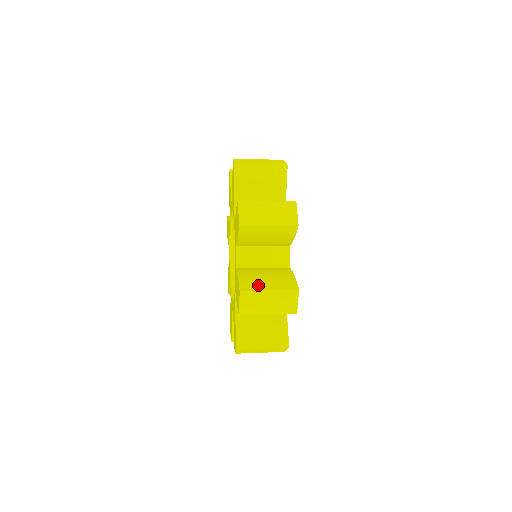
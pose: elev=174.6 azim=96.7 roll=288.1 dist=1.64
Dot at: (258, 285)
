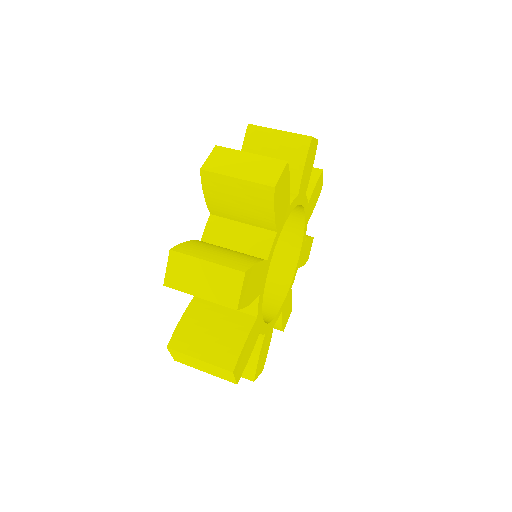
Dot at: (191, 346)
